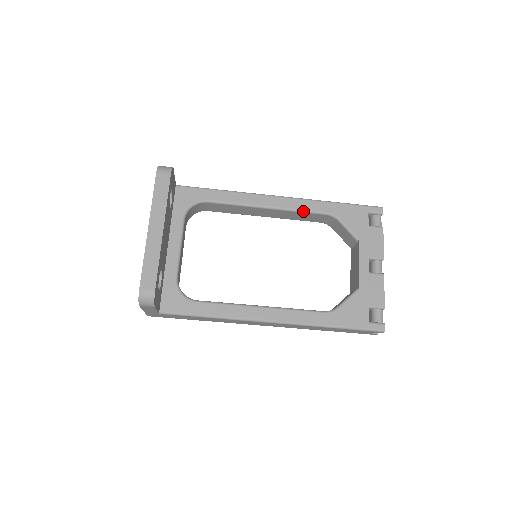
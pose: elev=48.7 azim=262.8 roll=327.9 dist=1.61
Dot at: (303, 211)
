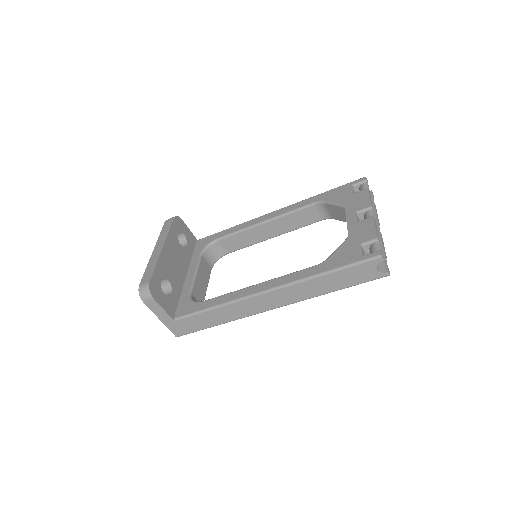
Dot at: (293, 211)
